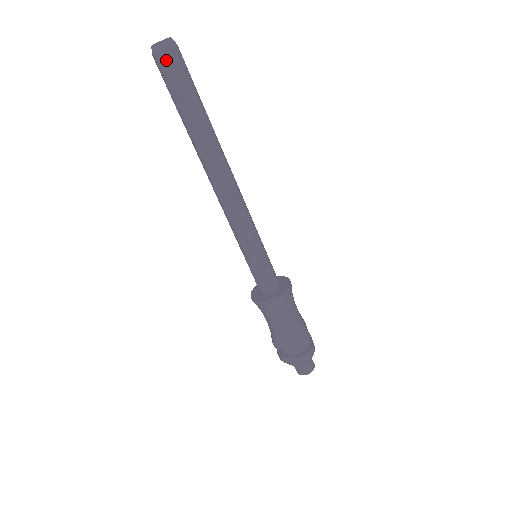
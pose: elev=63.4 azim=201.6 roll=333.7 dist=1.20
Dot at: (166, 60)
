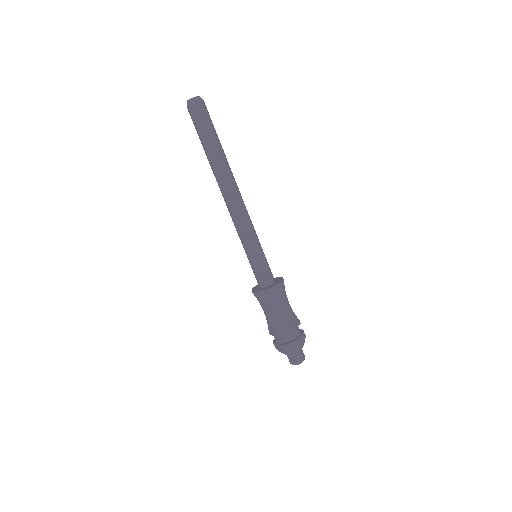
Dot at: (192, 111)
